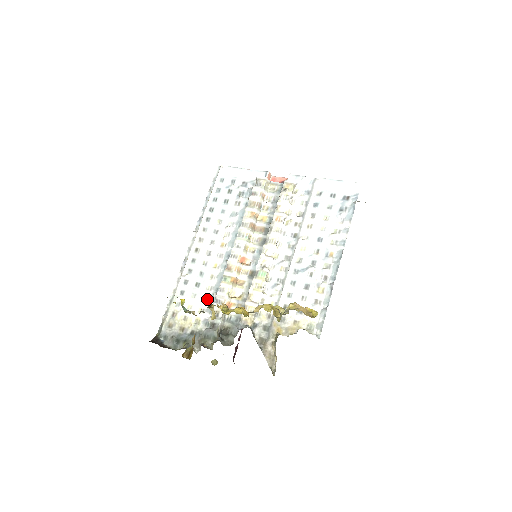
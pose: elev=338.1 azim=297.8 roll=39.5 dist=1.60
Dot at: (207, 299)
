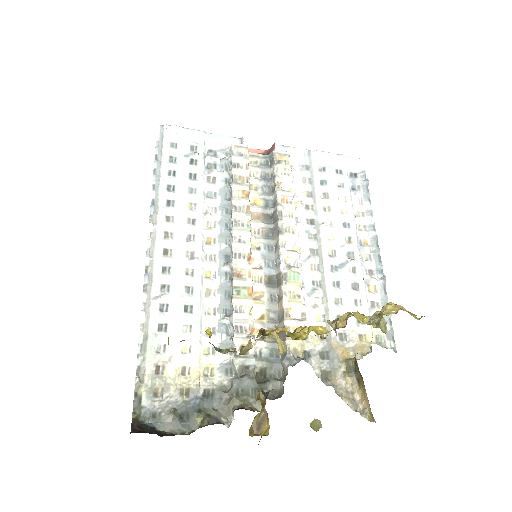
Dot at: (213, 330)
